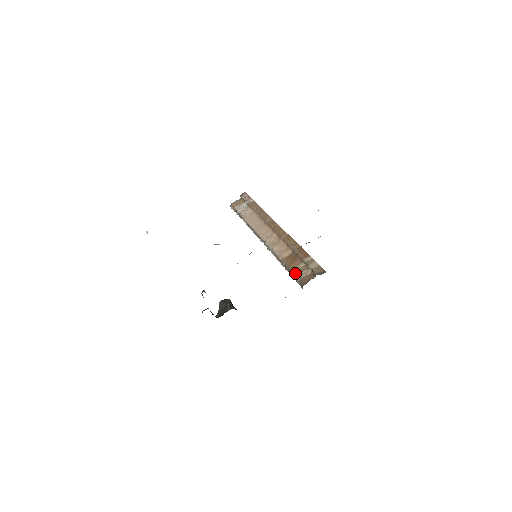
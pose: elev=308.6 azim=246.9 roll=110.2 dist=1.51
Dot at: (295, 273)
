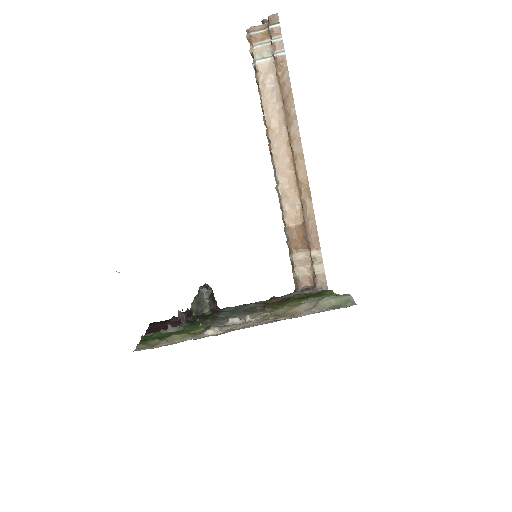
Dot at: (295, 264)
